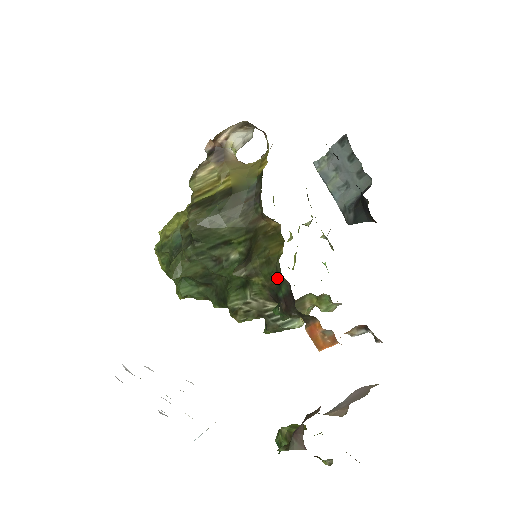
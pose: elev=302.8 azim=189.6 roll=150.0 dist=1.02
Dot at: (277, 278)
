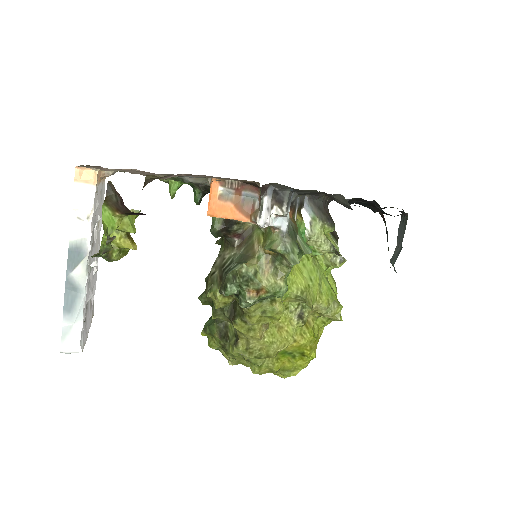
Dot at: occluded
